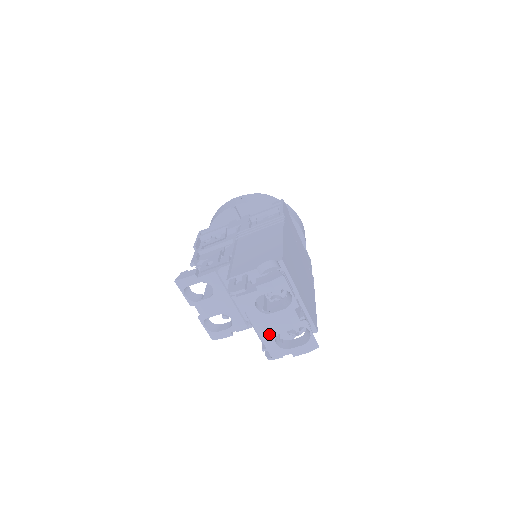
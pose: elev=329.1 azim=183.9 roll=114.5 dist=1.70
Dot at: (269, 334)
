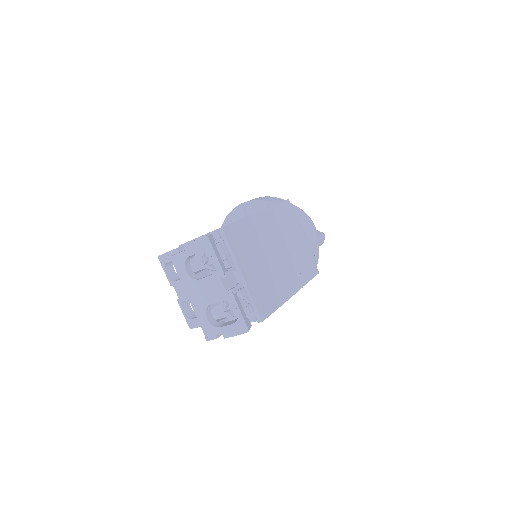
Dot at: (200, 305)
